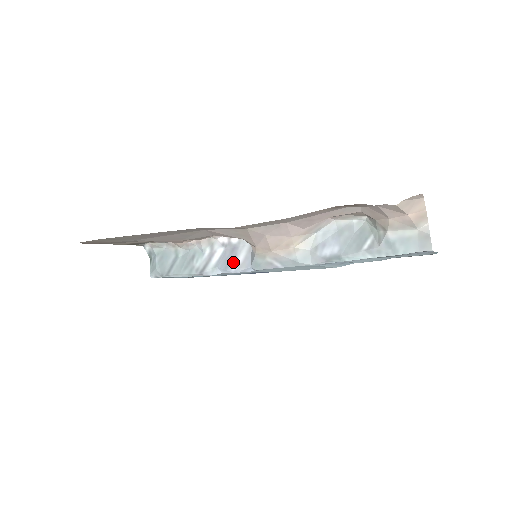
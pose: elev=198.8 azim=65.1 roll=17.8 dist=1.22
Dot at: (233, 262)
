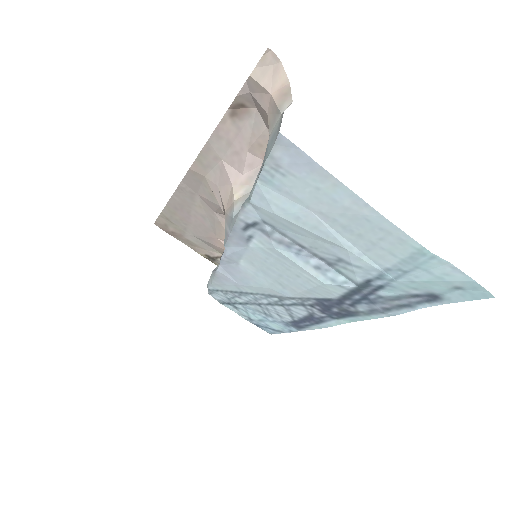
Dot at: occluded
